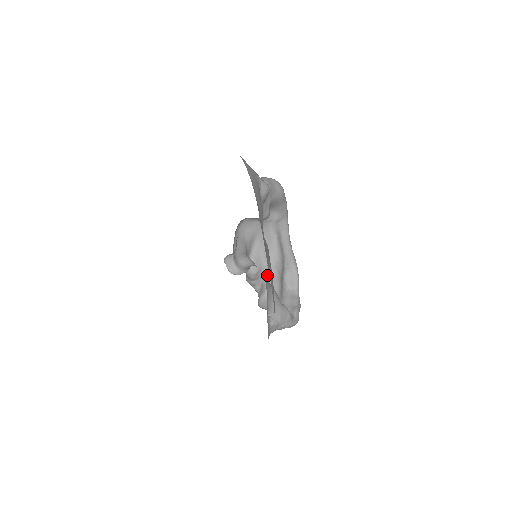
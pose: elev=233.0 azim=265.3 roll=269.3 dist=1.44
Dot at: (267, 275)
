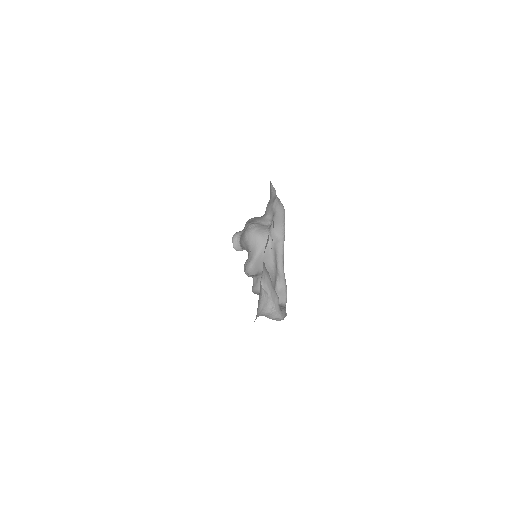
Dot at: occluded
